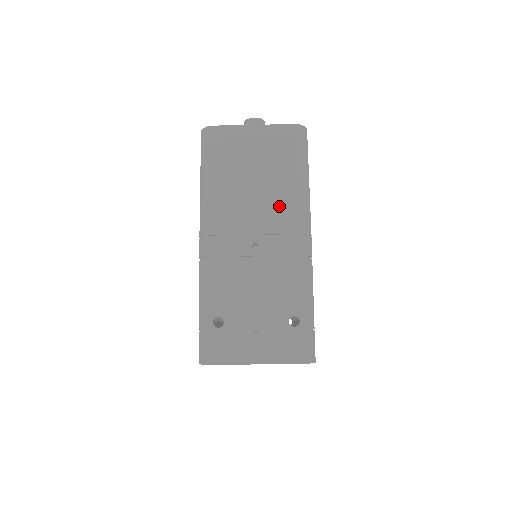
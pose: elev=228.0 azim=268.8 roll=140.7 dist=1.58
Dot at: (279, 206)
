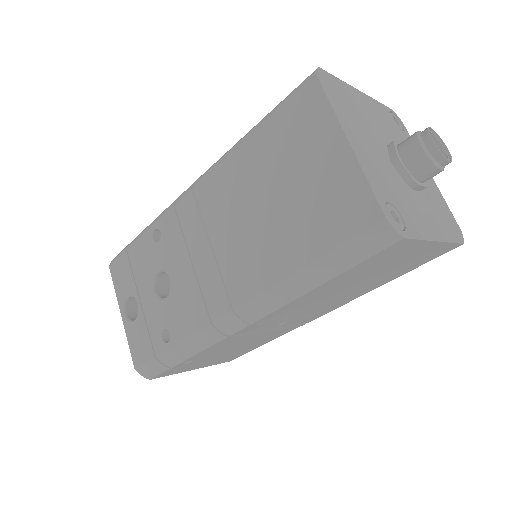
Dot at: (342, 300)
